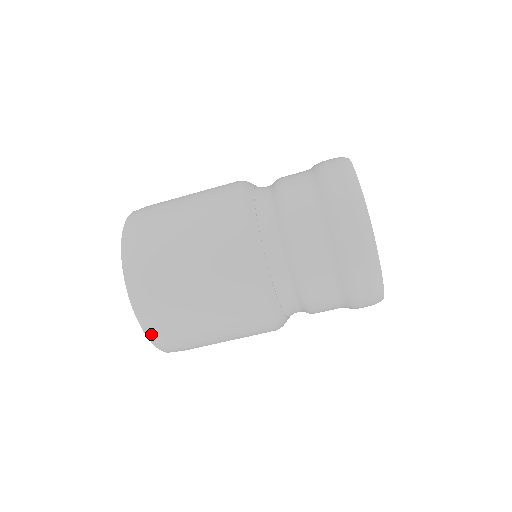
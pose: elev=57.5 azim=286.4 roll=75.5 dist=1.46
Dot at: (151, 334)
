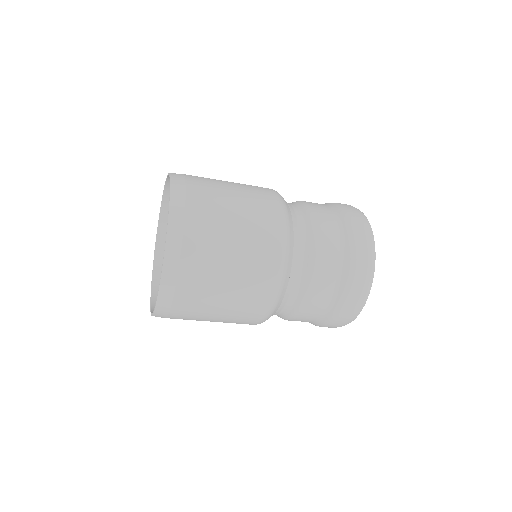
Dot at: occluded
